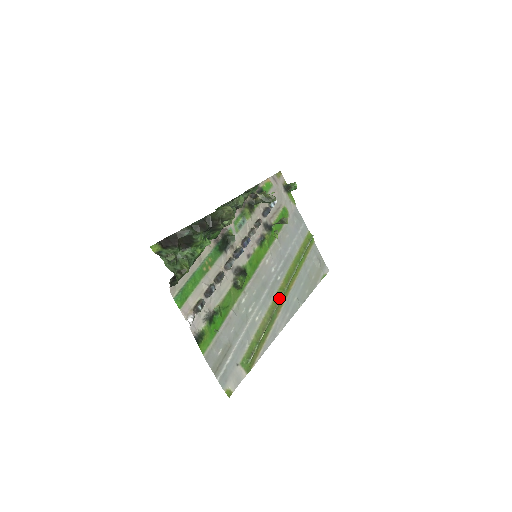
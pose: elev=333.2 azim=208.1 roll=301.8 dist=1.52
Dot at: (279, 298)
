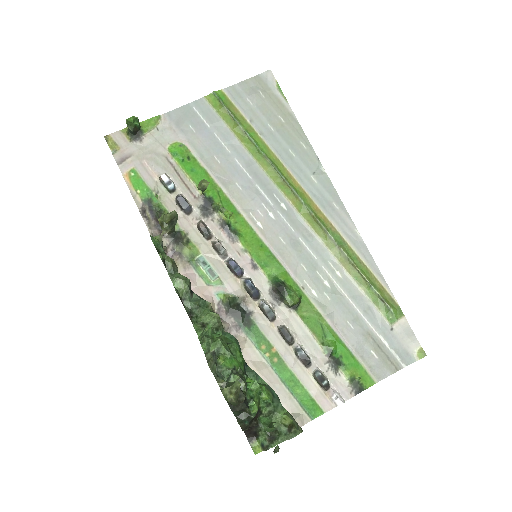
Dot at: (313, 219)
